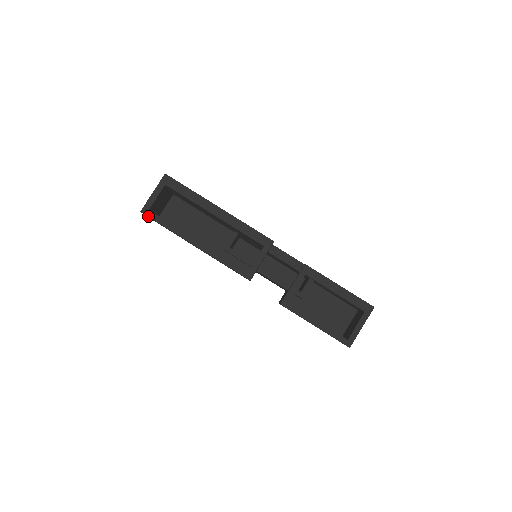
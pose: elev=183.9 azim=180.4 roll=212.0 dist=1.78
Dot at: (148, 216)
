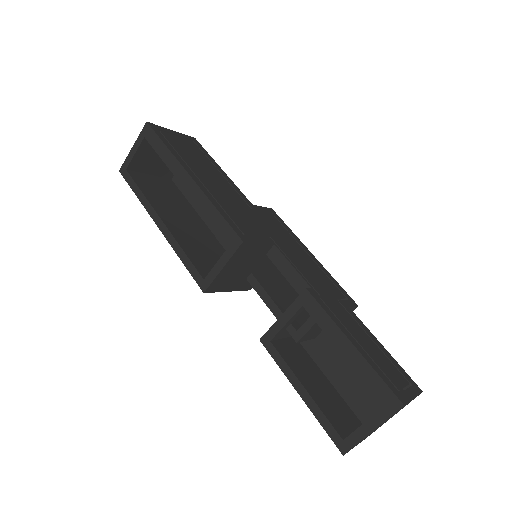
Dot at: (124, 177)
